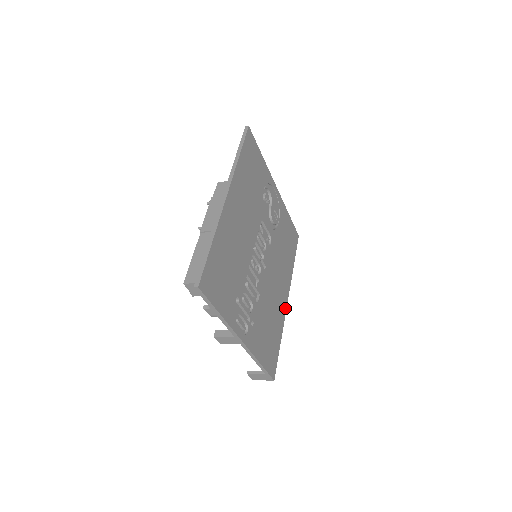
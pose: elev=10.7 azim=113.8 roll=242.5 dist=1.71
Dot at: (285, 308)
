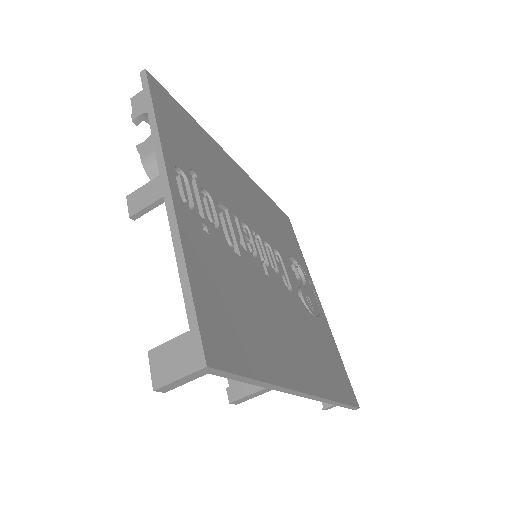
Dot at: (297, 385)
